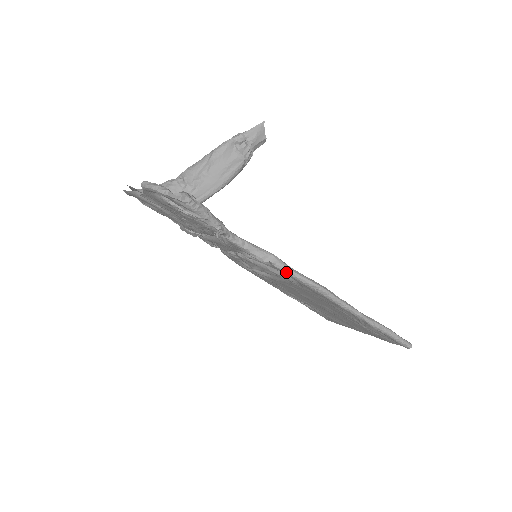
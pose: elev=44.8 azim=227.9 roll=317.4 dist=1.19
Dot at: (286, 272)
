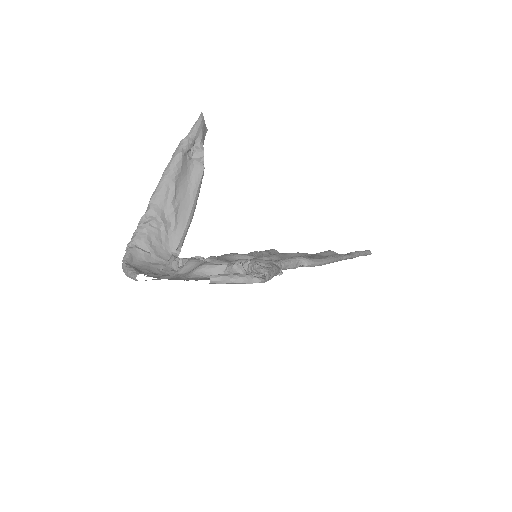
Dot at: occluded
